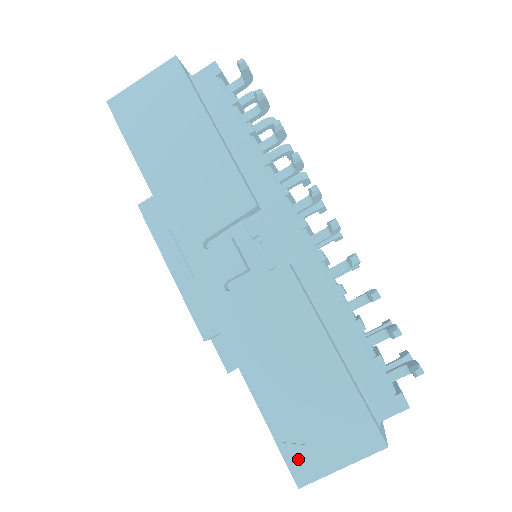
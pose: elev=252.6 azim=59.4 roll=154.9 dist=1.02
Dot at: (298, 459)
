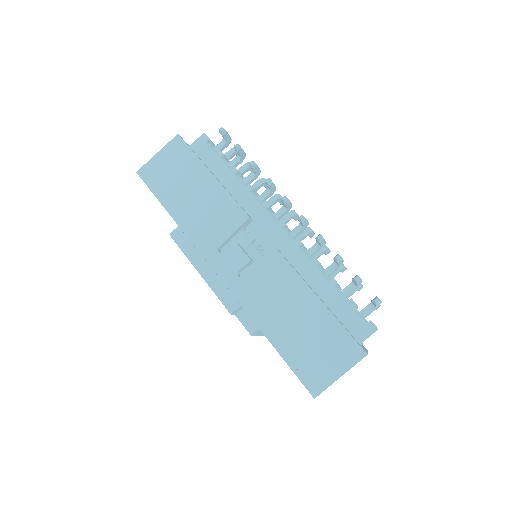
Dot at: (310, 378)
